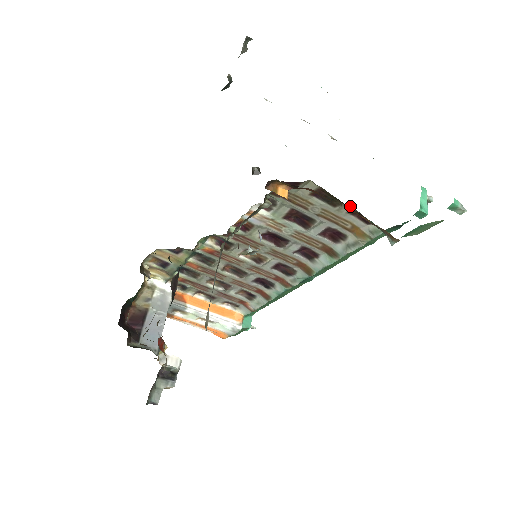
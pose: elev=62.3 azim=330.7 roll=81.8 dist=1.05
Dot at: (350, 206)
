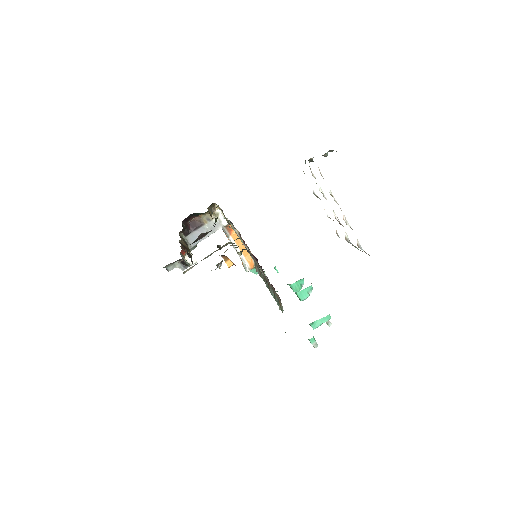
Dot at: (274, 291)
